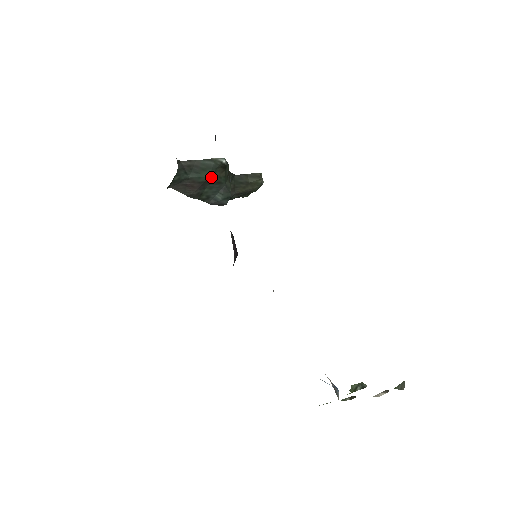
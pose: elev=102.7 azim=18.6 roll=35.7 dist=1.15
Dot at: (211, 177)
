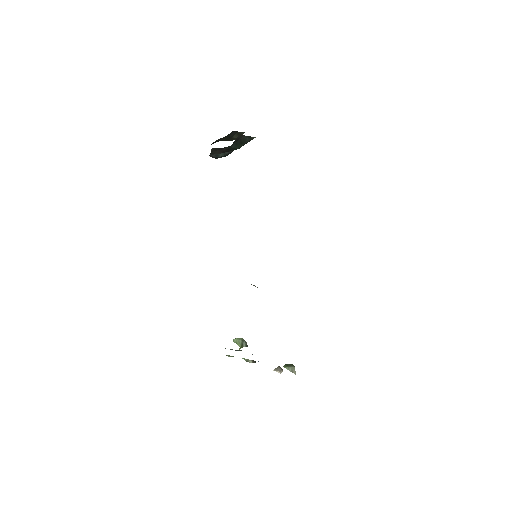
Dot at: (238, 148)
